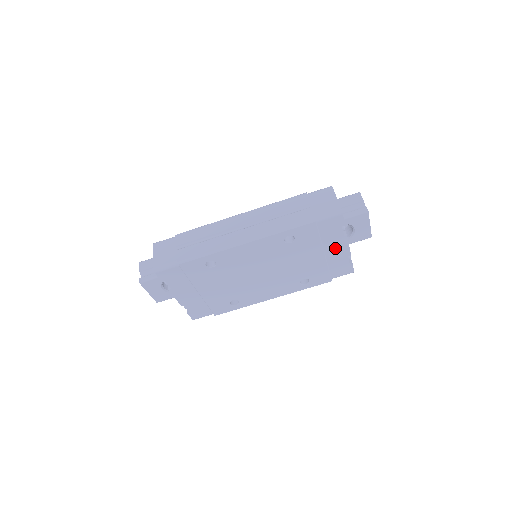
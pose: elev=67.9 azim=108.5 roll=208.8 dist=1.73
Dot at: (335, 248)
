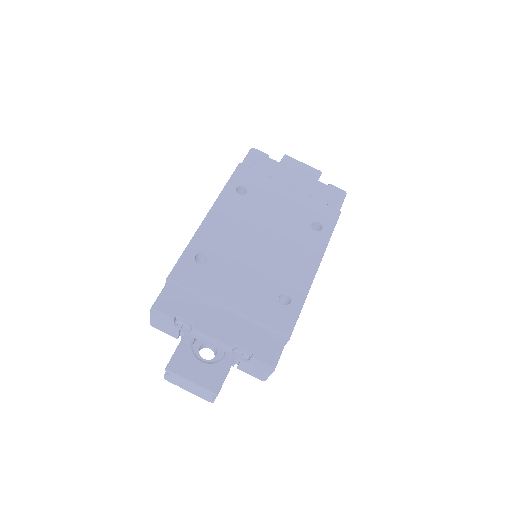
Dot at: (292, 178)
